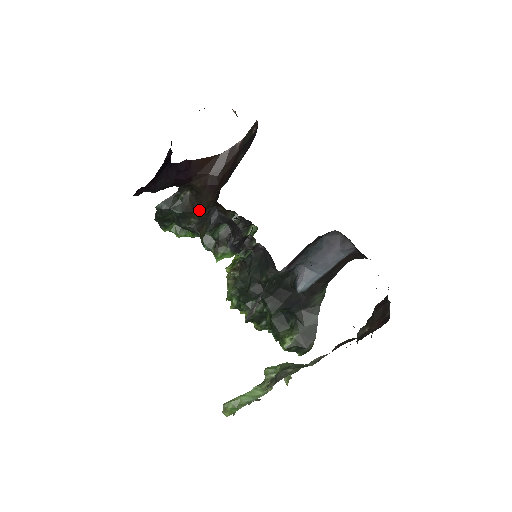
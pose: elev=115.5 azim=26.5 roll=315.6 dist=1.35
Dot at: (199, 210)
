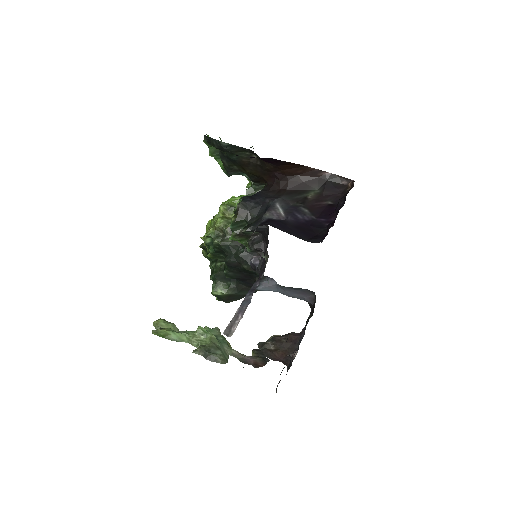
Dot at: (248, 170)
